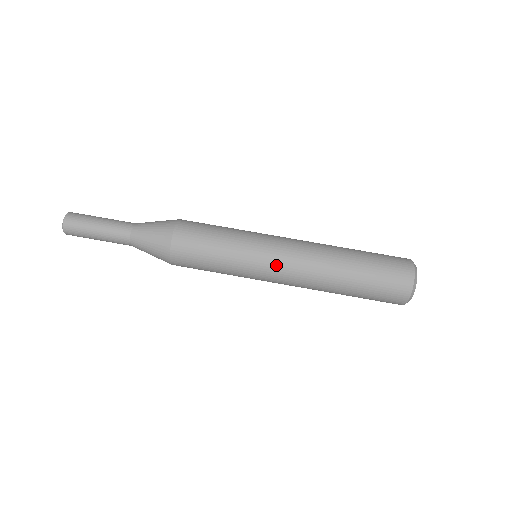
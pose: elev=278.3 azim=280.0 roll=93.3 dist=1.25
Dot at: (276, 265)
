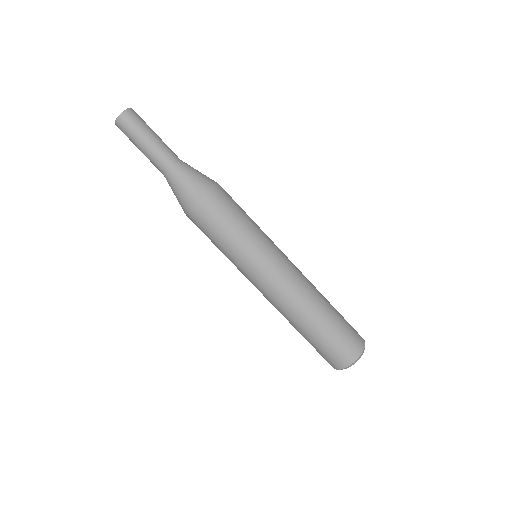
Dot at: (260, 283)
